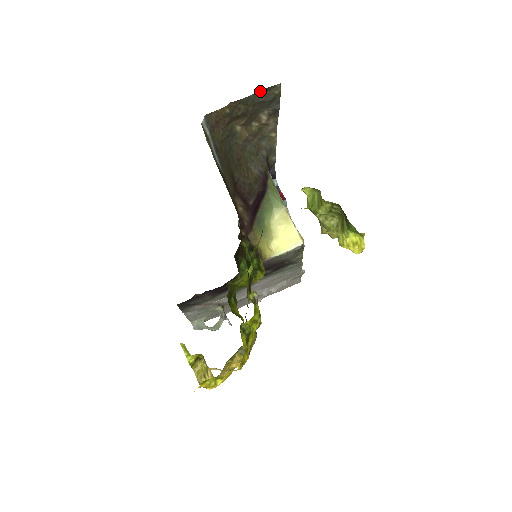
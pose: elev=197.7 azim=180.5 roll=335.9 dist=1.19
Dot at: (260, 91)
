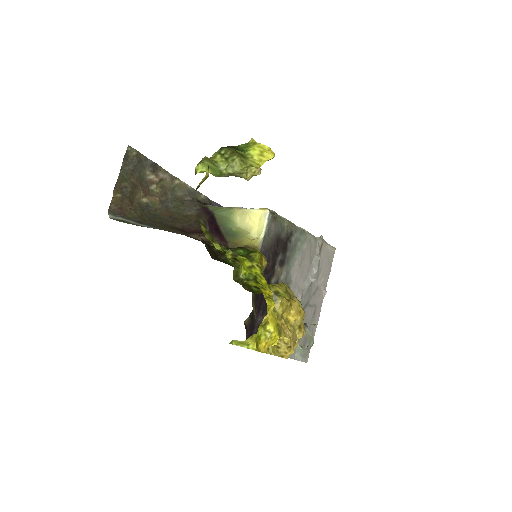
Dot at: (122, 164)
